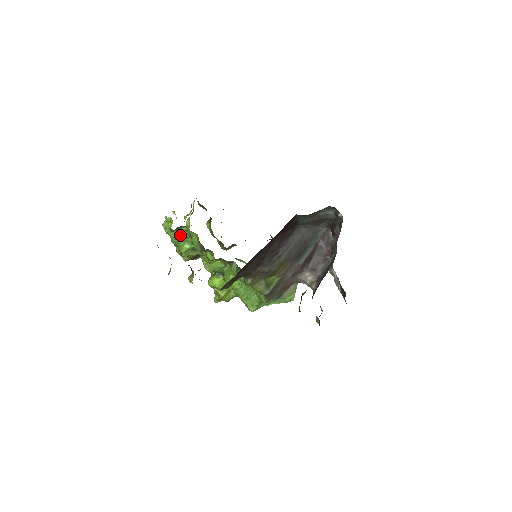
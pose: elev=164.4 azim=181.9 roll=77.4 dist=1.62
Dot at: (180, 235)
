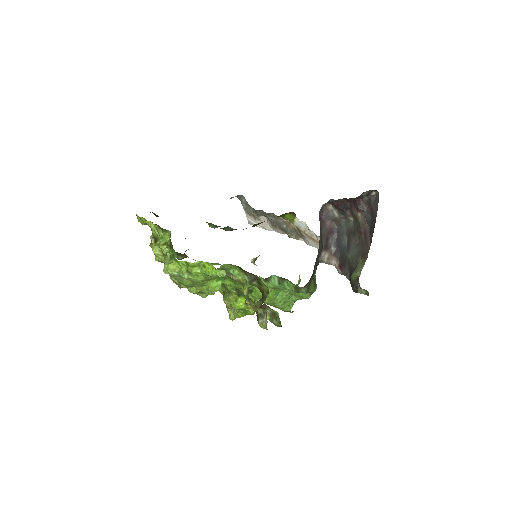
Dot at: occluded
